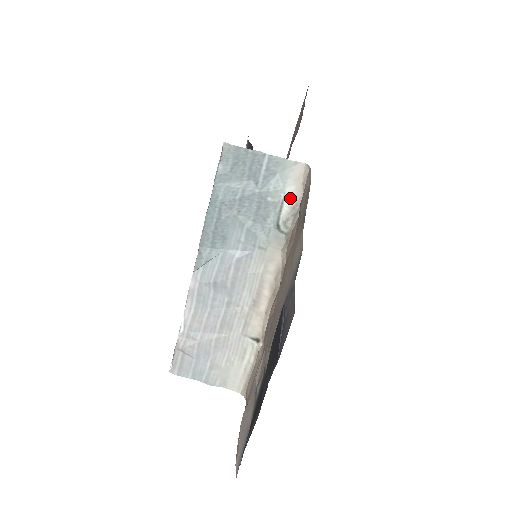
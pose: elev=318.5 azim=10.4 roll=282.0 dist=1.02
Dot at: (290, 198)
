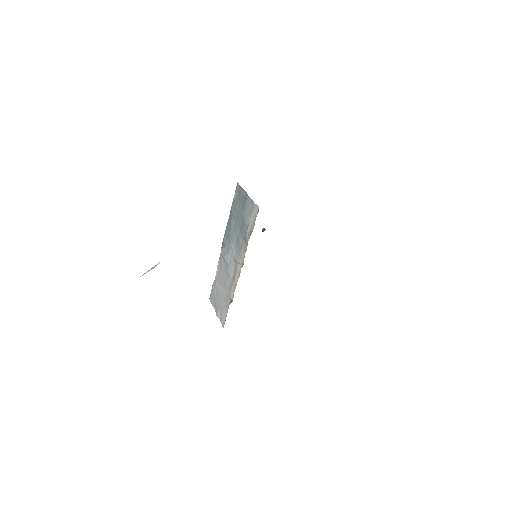
Dot at: (251, 225)
